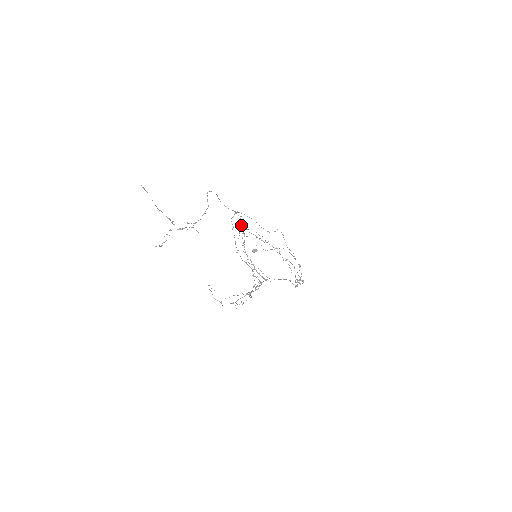
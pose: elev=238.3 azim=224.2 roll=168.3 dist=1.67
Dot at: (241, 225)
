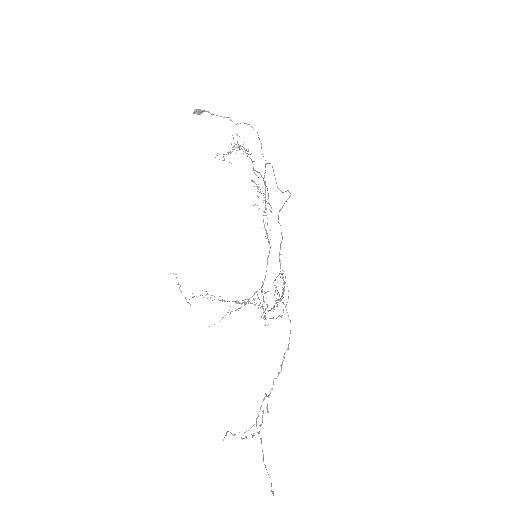
Dot at: occluded
